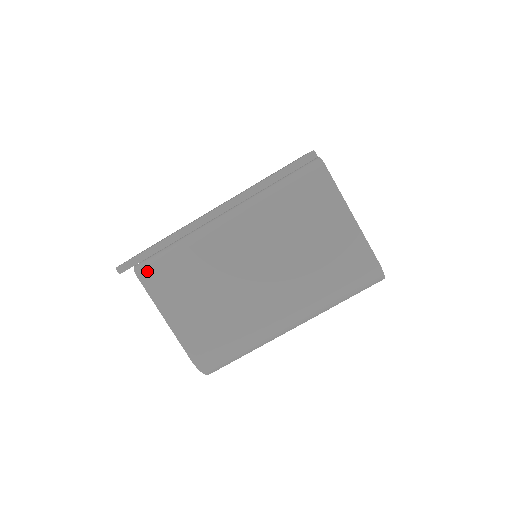
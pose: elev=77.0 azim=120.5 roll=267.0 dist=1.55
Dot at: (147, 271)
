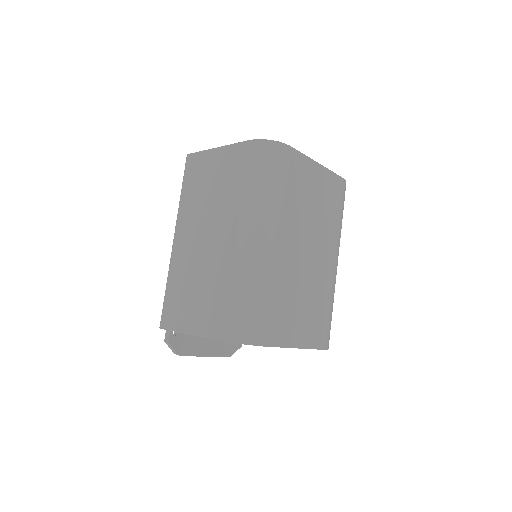
Dot at: (163, 319)
